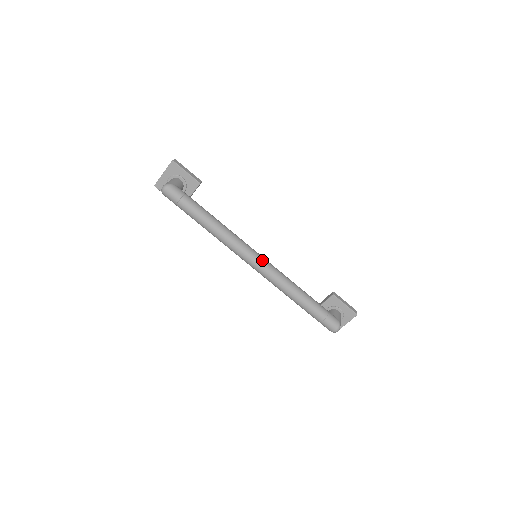
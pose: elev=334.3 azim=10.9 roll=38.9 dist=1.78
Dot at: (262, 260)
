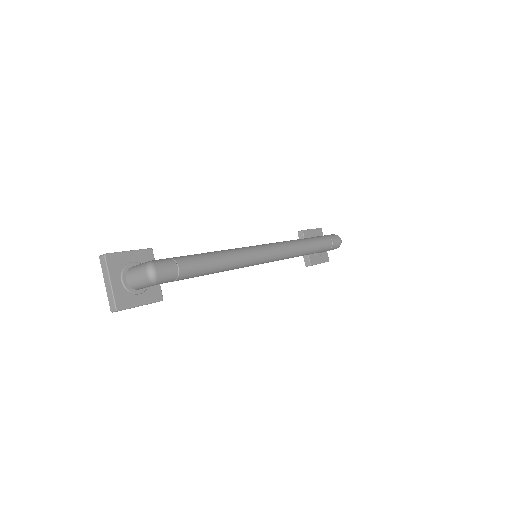
Dot at: (269, 244)
